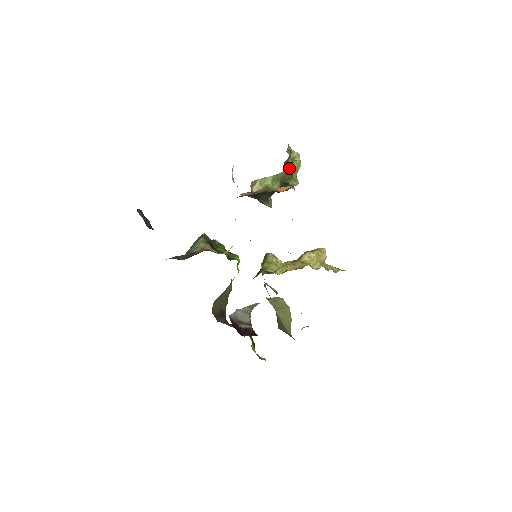
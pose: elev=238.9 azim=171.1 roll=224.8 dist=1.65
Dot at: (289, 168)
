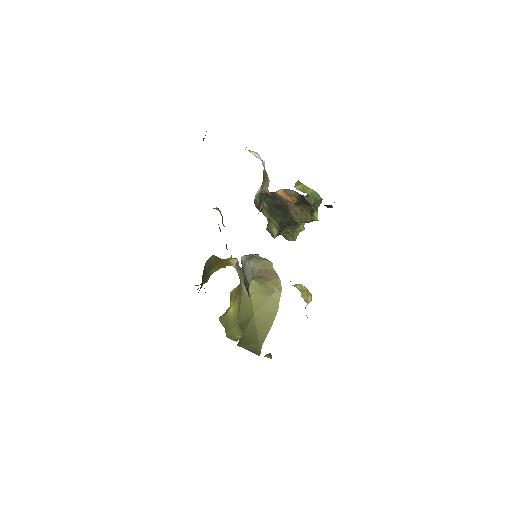
Dot at: (321, 200)
